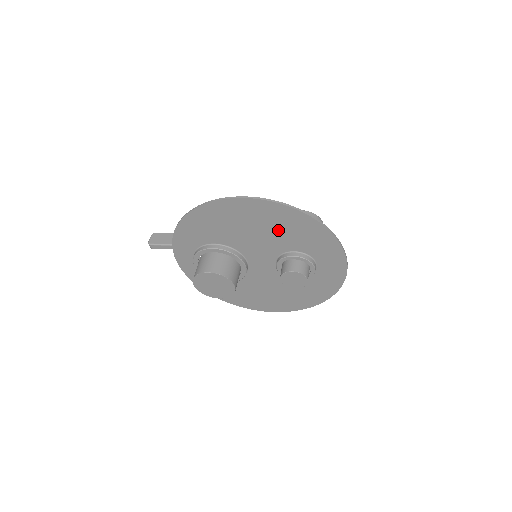
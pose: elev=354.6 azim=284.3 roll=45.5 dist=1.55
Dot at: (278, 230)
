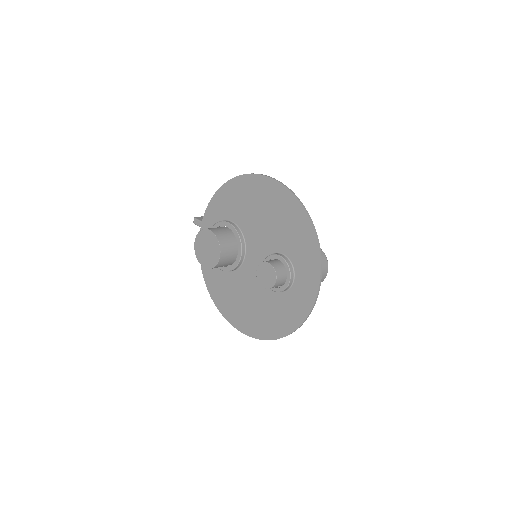
Dot at: (280, 223)
